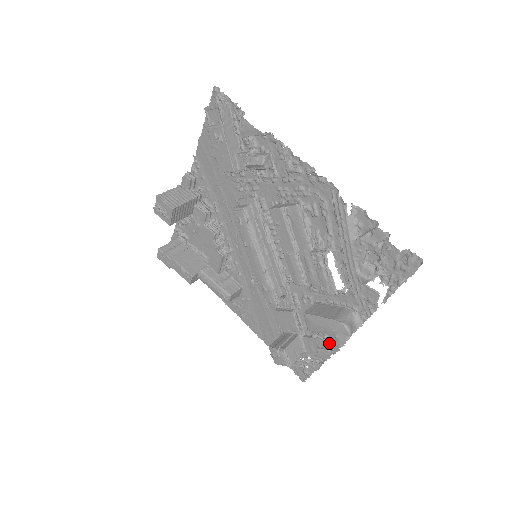
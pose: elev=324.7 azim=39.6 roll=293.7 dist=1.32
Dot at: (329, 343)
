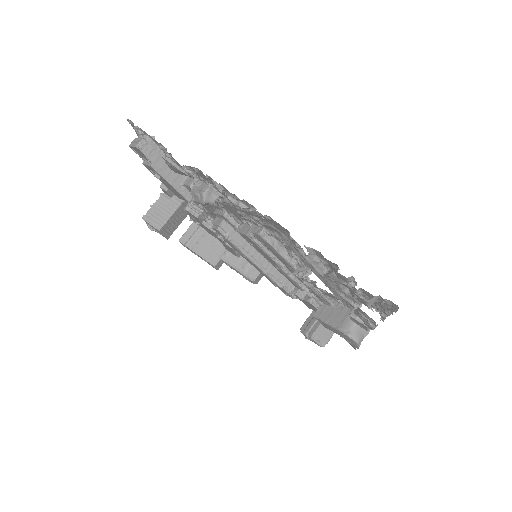
Dot at: occluded
